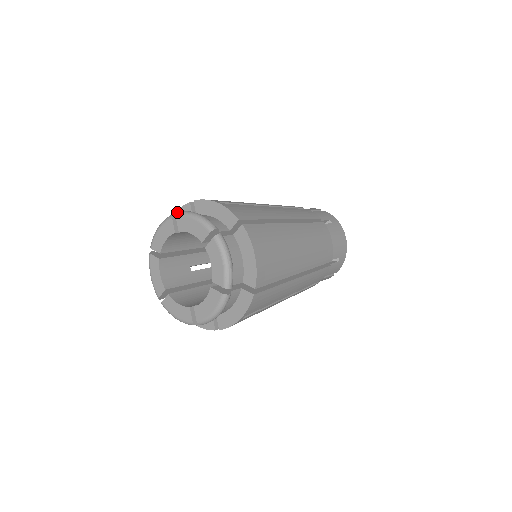
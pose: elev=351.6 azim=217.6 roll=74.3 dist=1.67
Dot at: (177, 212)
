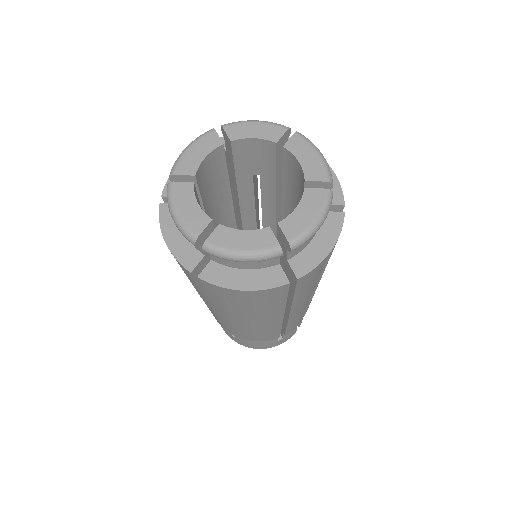
Dot at: occluded
